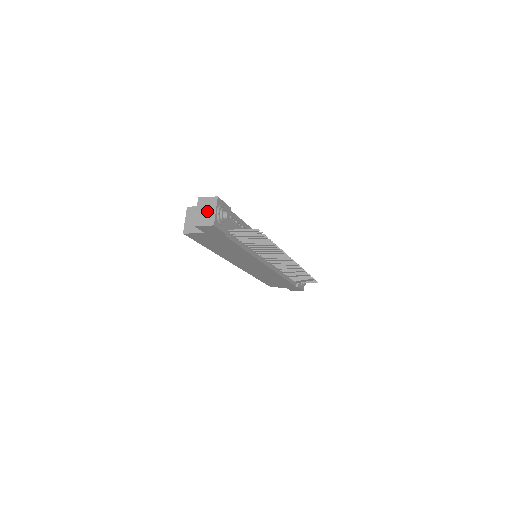
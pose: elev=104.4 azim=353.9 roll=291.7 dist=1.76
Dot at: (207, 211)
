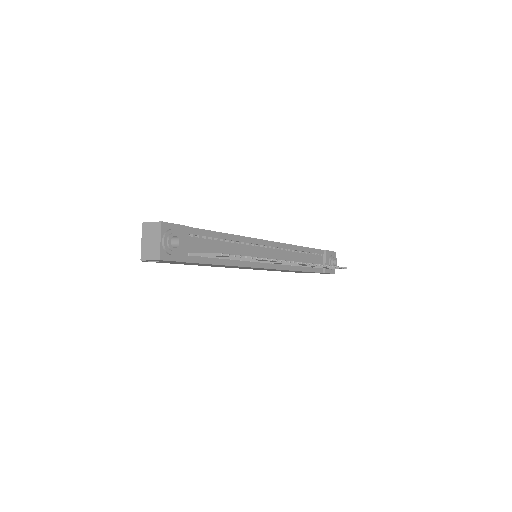
Dot at: (152, 241)
